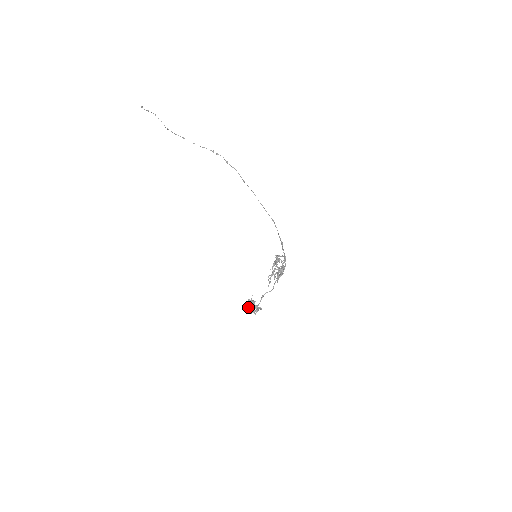
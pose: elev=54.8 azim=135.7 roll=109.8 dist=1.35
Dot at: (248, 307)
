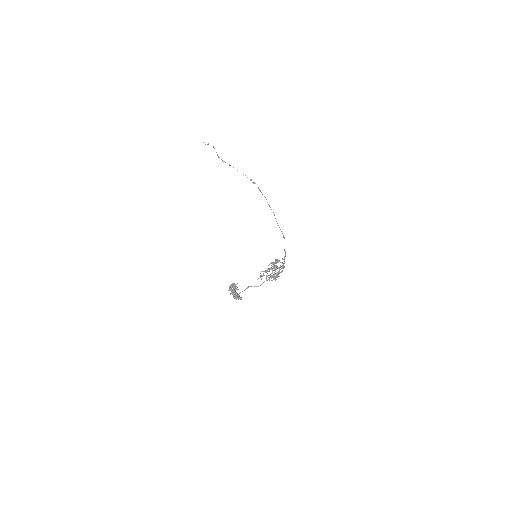
Dot at: (230, 286)
